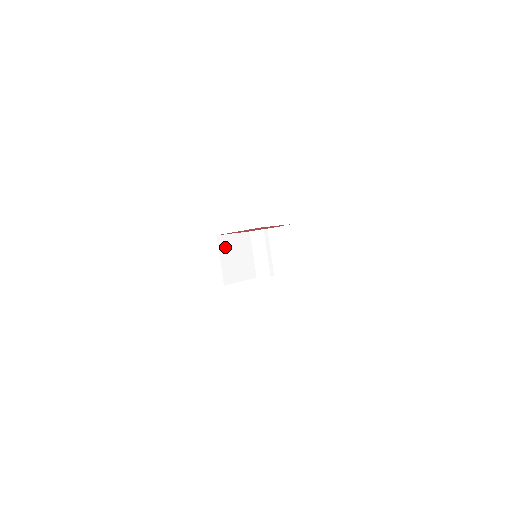
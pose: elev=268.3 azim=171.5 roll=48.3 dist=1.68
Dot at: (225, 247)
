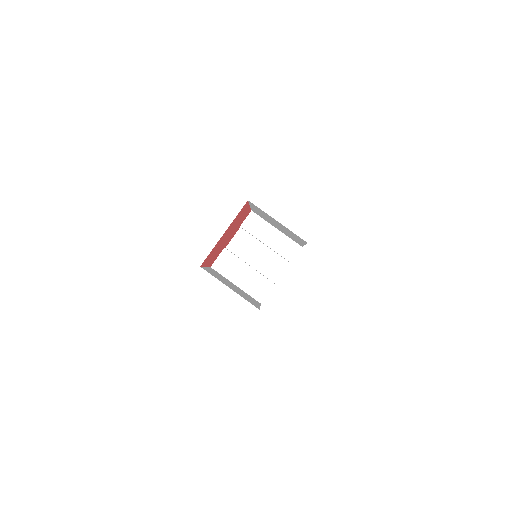
Dot at: (216, 277)
